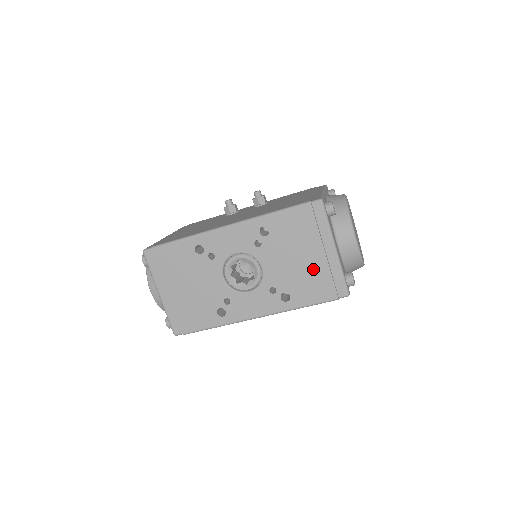
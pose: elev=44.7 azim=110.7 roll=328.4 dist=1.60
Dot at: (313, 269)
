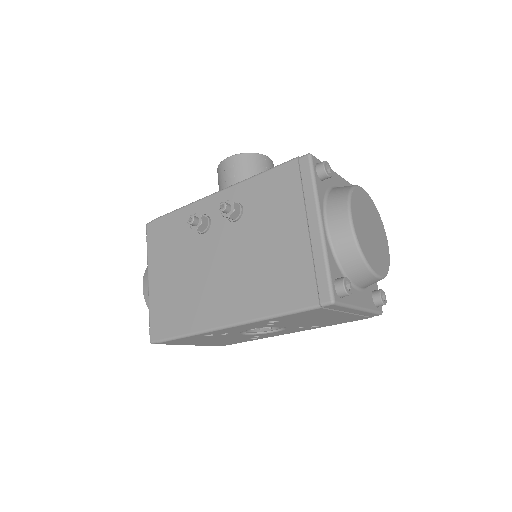
Dot at: (339, 318)
